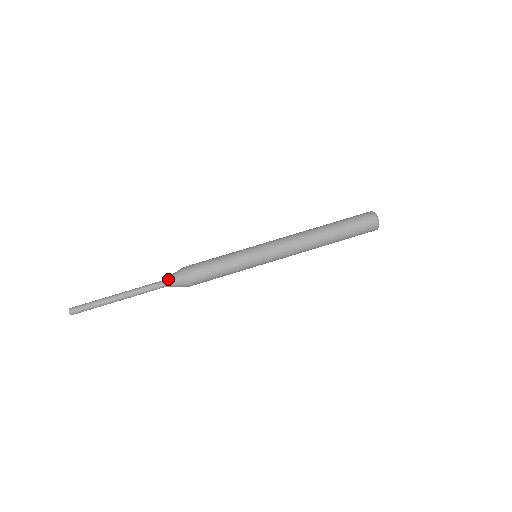
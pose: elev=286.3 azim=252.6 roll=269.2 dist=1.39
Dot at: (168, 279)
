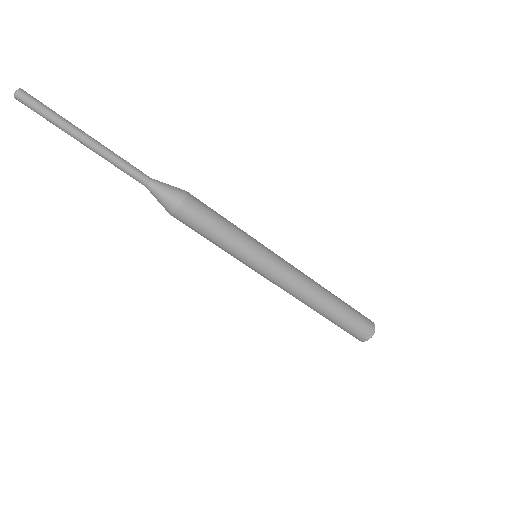
Dot at: (153, 195)
